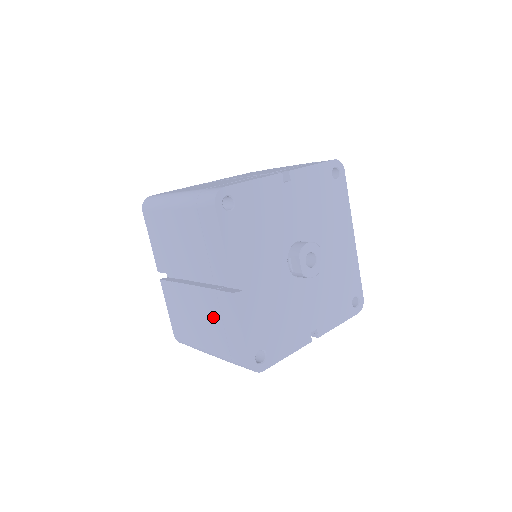
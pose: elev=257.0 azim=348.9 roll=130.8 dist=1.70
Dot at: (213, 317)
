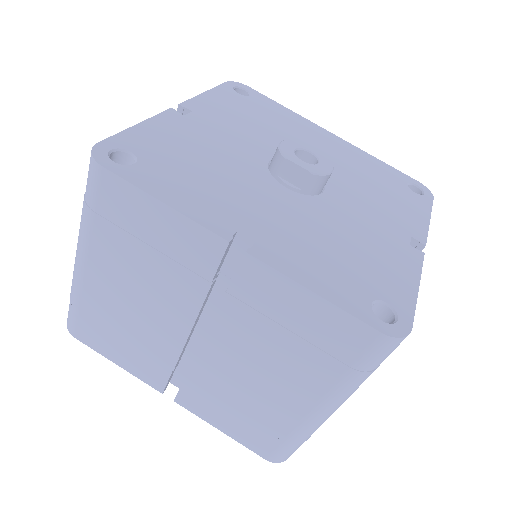
Dot at: (266, 342)
